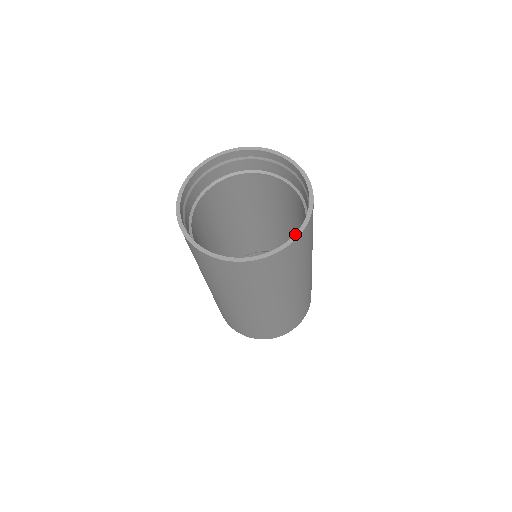
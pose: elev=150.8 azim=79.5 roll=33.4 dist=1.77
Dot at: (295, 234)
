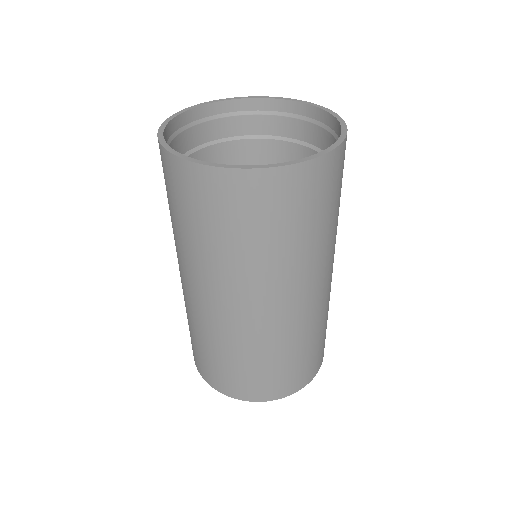
Dot at: (339, 122)
